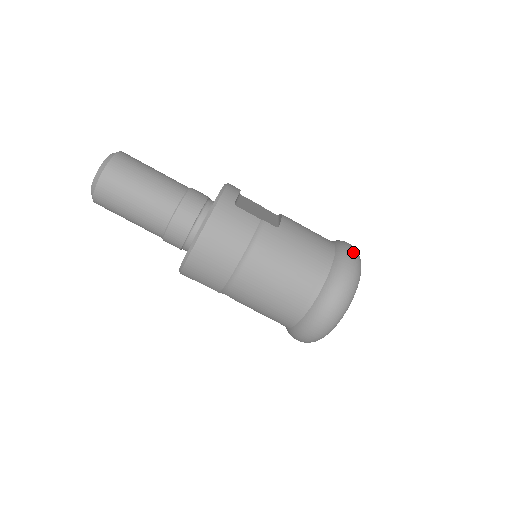
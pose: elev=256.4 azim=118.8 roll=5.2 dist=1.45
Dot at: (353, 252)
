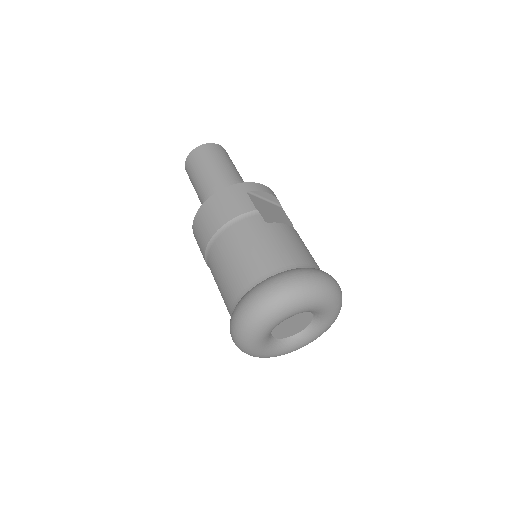
Dot at: (317, 276)
